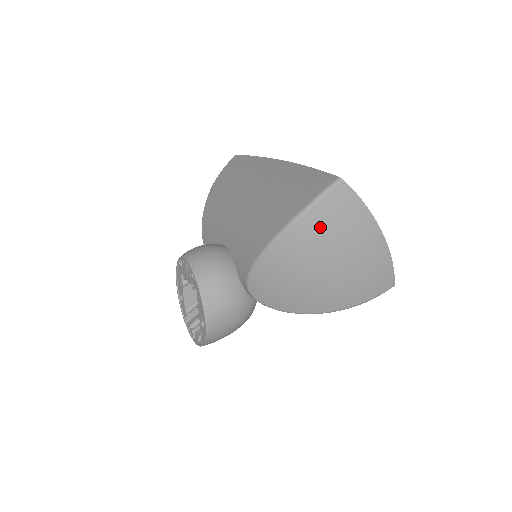
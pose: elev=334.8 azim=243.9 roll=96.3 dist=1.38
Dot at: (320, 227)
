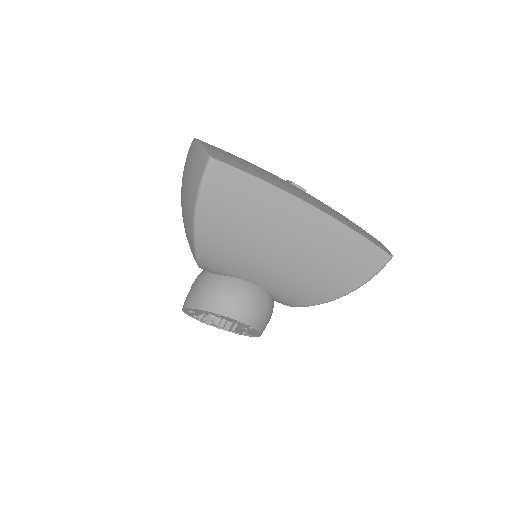
Dot at: occluded
